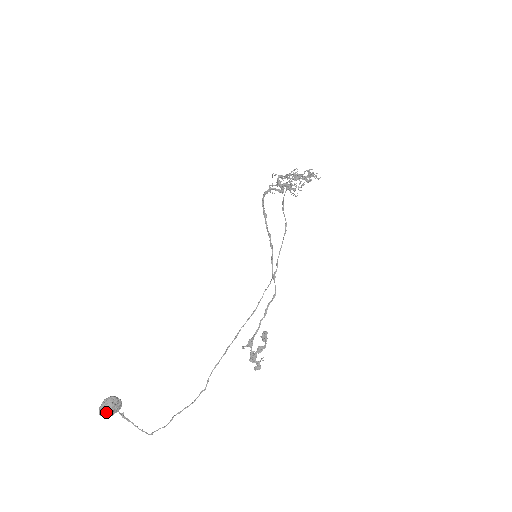
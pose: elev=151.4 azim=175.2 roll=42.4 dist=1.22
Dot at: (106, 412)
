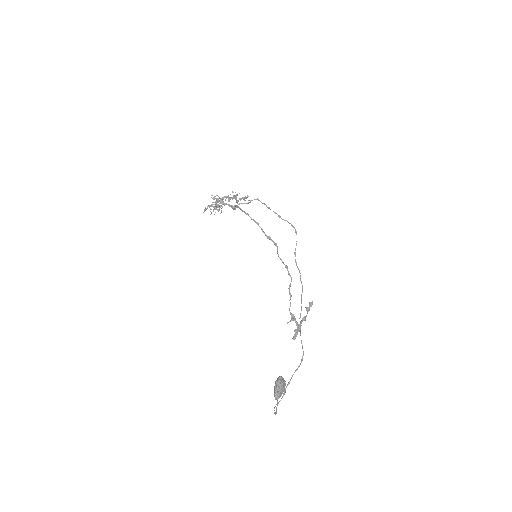
Dot at: (282, 392)
